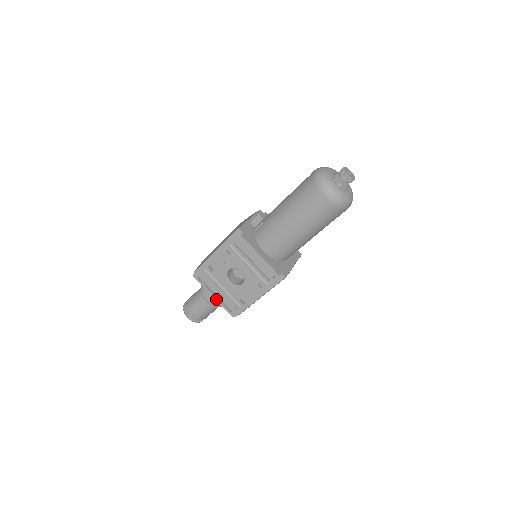
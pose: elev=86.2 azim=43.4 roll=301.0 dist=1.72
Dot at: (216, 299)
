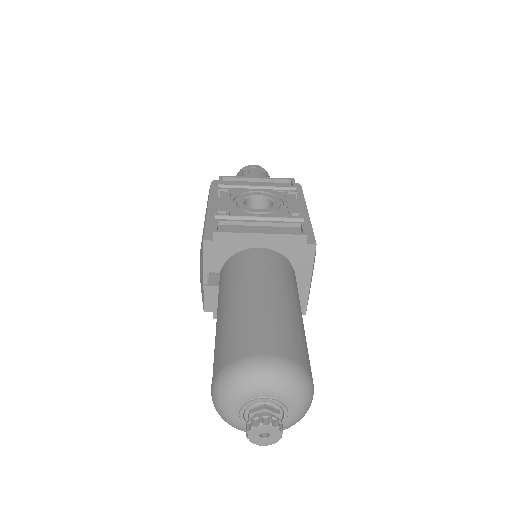
Dot at: occluded
